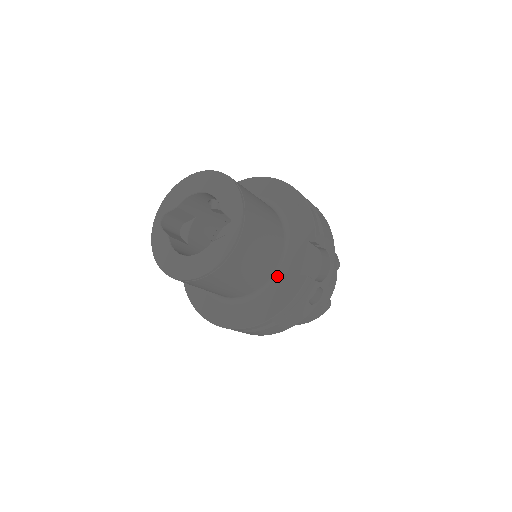
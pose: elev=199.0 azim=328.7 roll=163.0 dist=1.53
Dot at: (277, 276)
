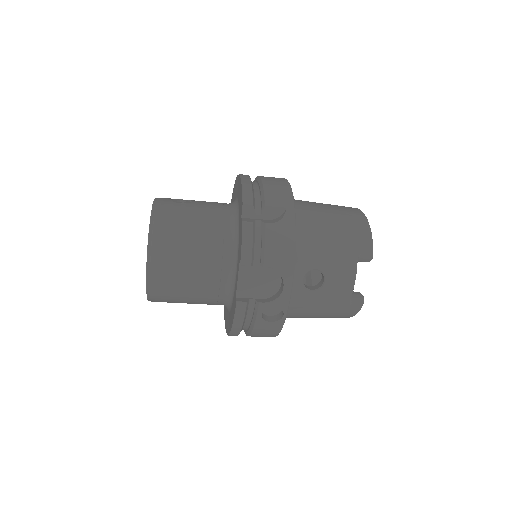
Dot at: (231, 293)
